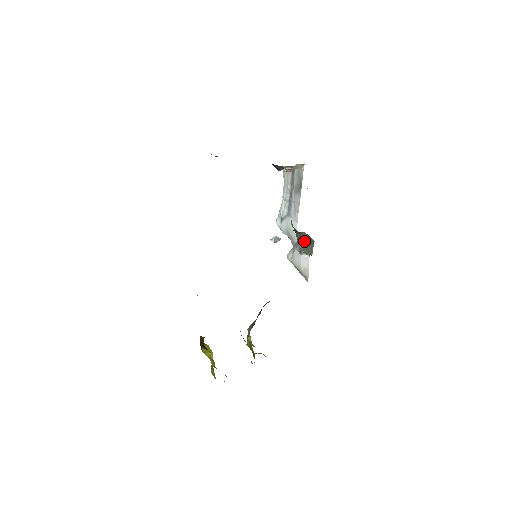
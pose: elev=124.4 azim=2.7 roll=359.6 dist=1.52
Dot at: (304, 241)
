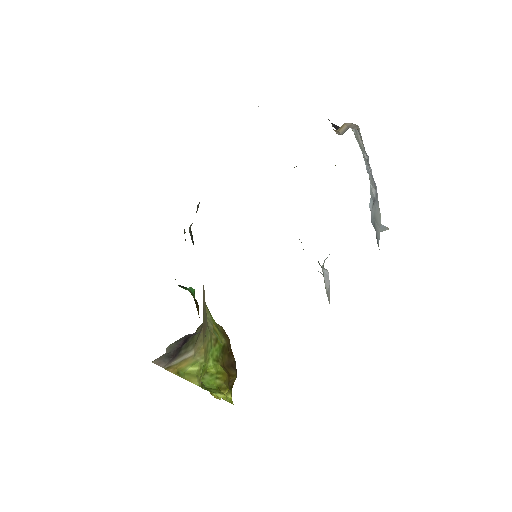
Dot at: occluded
